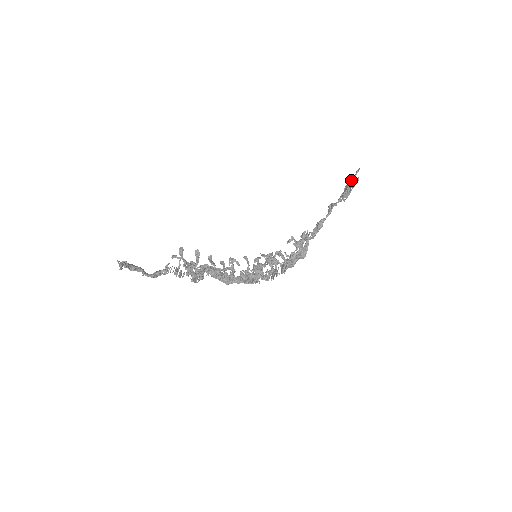
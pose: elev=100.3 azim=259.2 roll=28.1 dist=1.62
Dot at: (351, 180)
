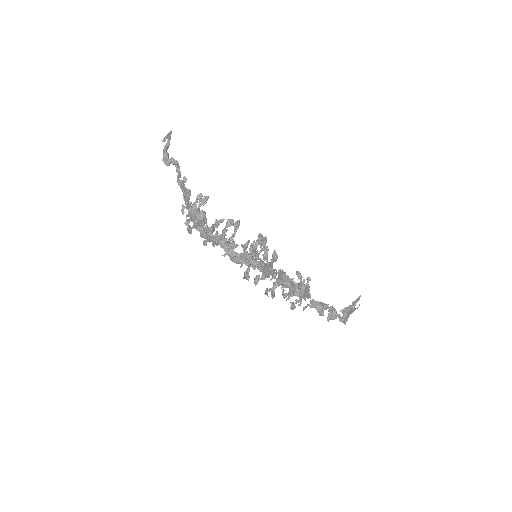
Dot at: occluded
